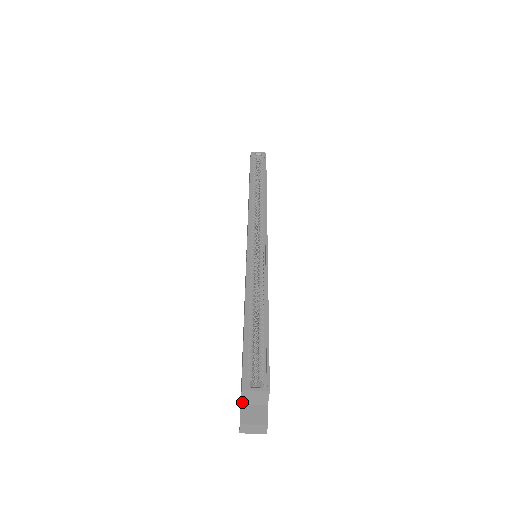
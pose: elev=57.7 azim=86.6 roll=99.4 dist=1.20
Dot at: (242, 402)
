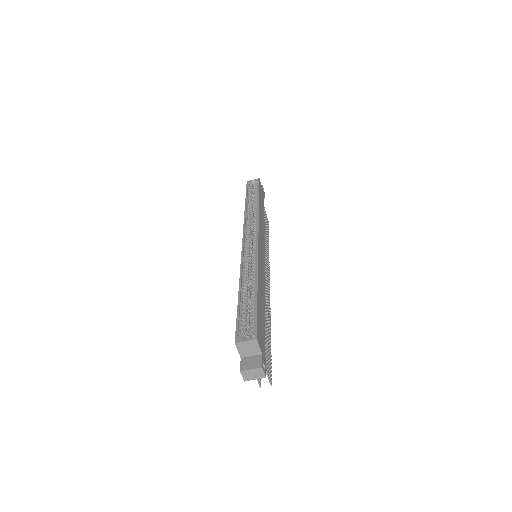
Dot at: (241, 356)
